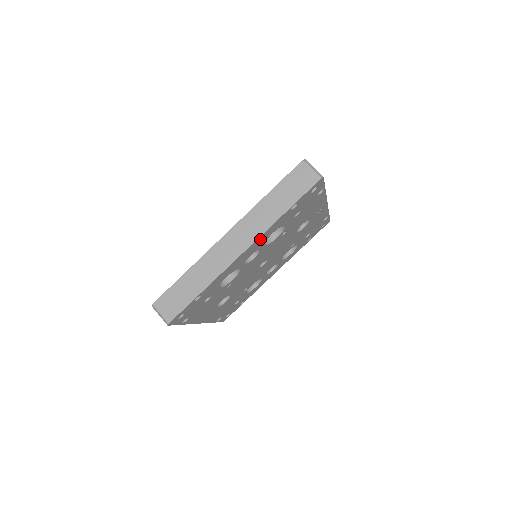
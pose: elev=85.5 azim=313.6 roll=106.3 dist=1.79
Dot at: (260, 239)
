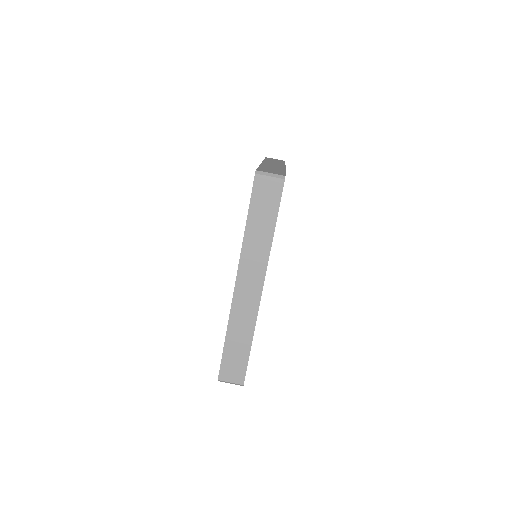
Dot at: occluded
